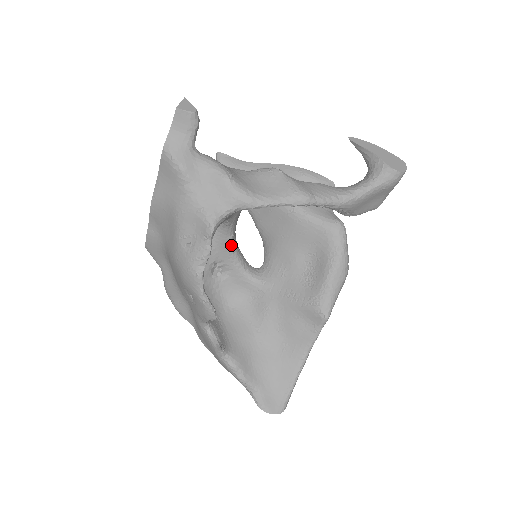
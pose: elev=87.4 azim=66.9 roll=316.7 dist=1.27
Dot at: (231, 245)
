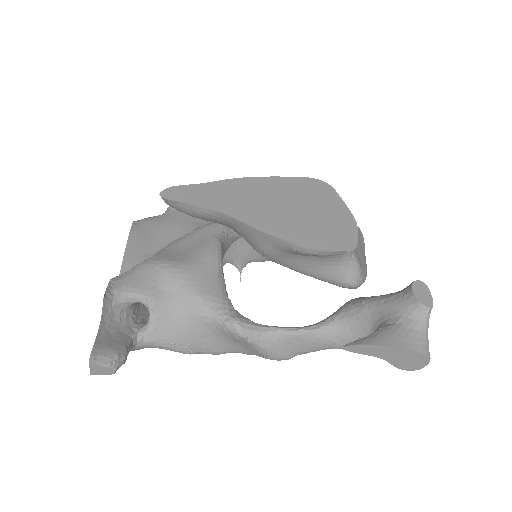
Dot at: occluded
